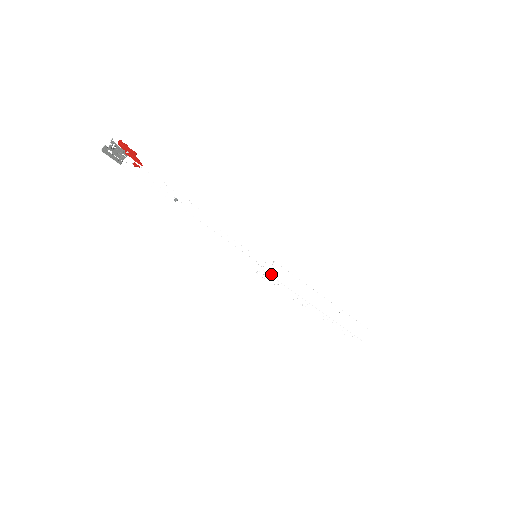
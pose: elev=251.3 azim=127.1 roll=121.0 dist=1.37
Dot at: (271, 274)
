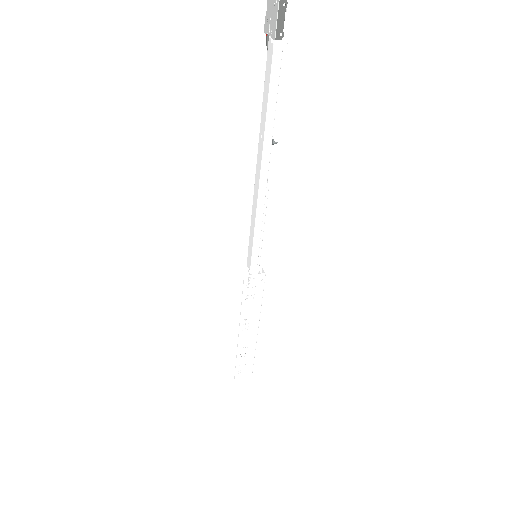
Dot at: (260, 284)
